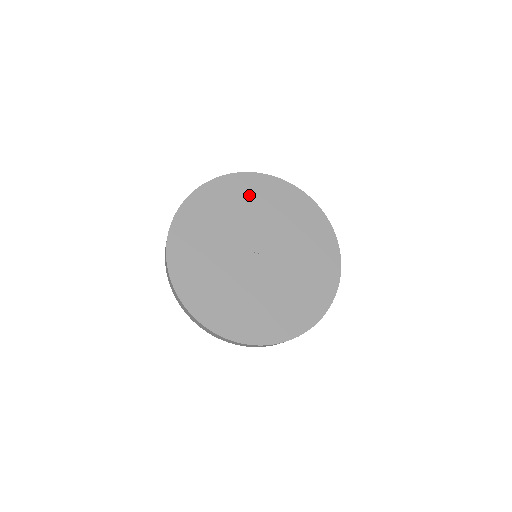
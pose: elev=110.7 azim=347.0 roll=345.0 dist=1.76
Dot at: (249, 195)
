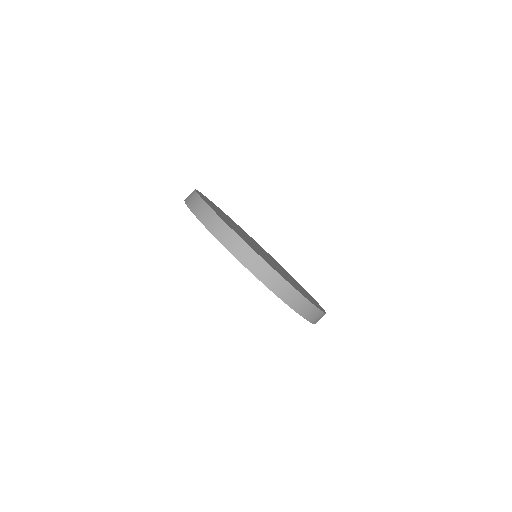
Dot at: occluded
